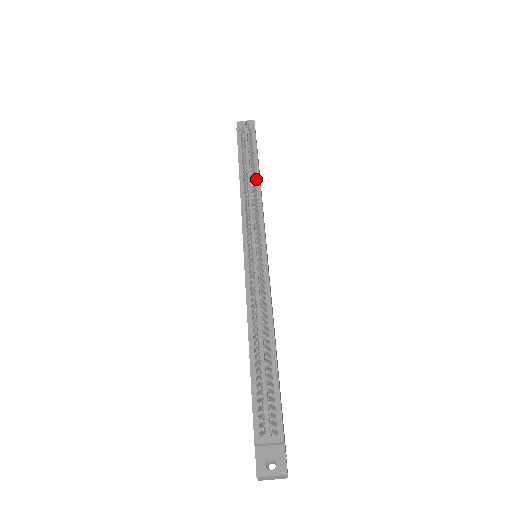
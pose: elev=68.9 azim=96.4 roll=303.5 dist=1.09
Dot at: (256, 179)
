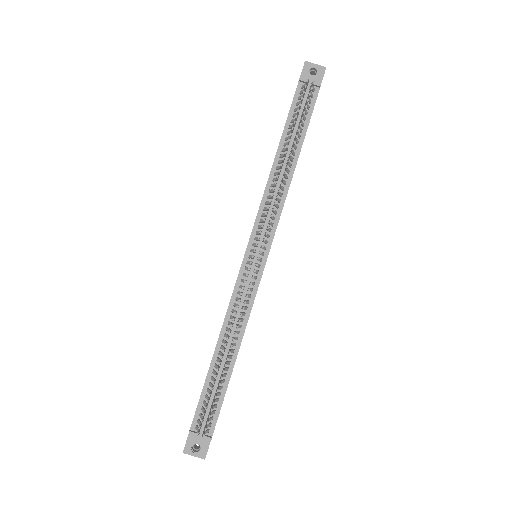
Dot at: (292, 166)
